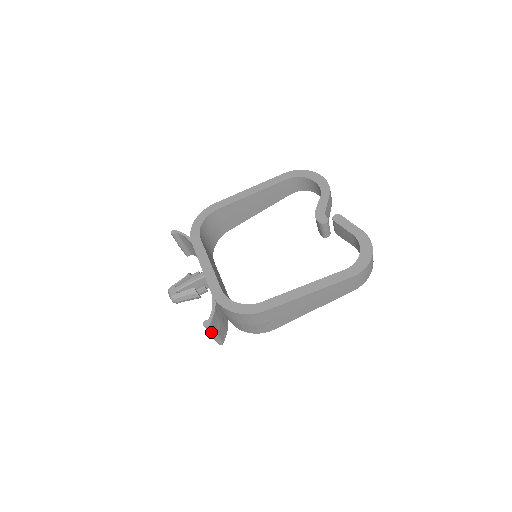
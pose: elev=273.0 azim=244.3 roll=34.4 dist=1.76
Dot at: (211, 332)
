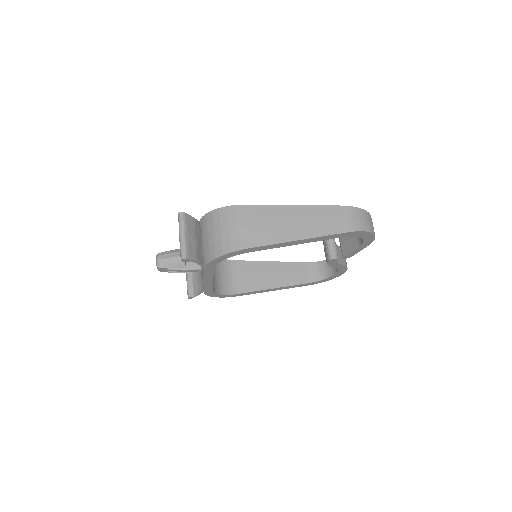
Dot at: (182, 225)
